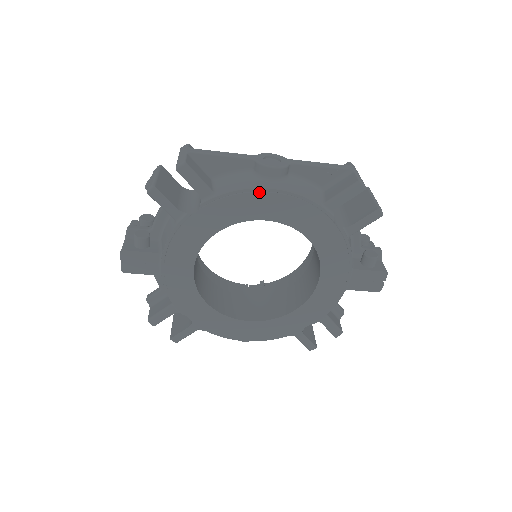
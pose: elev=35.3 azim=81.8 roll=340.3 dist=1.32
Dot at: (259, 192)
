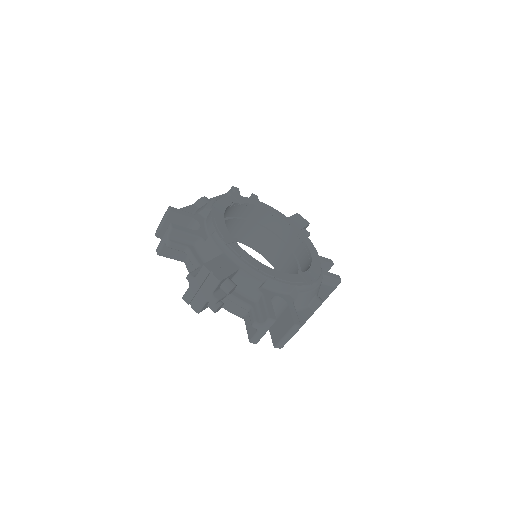
Dot at: occluded
